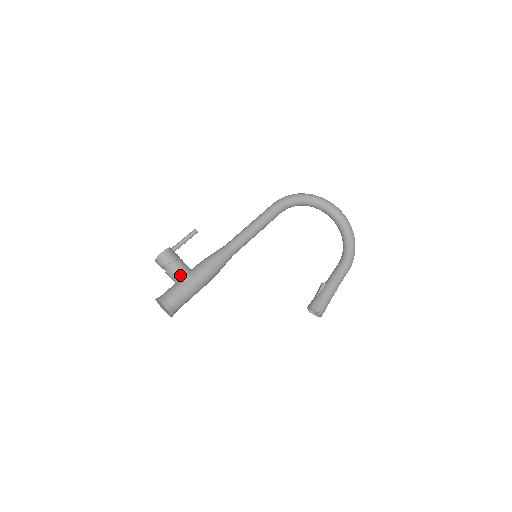
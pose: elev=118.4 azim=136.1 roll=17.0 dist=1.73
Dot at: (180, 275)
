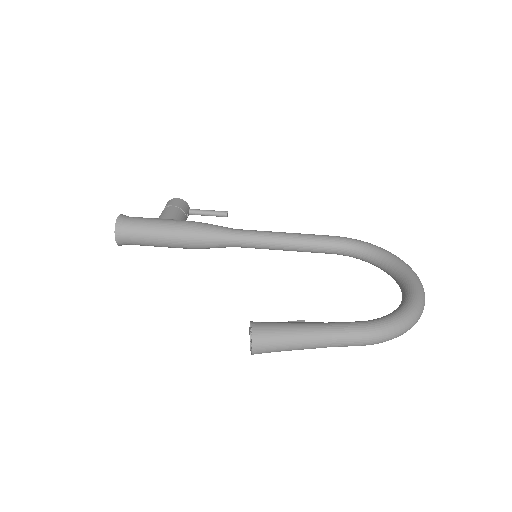
Dot at: (165, 214)
